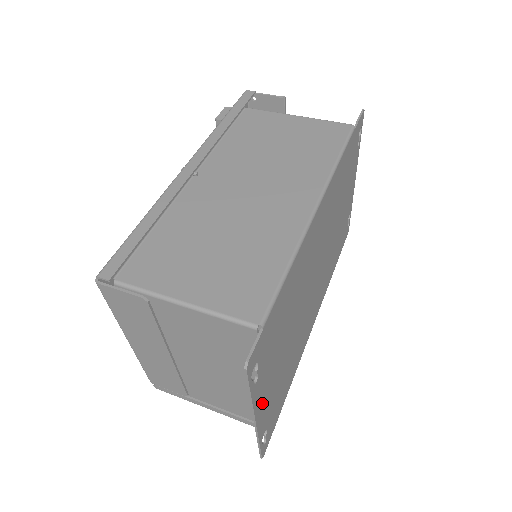
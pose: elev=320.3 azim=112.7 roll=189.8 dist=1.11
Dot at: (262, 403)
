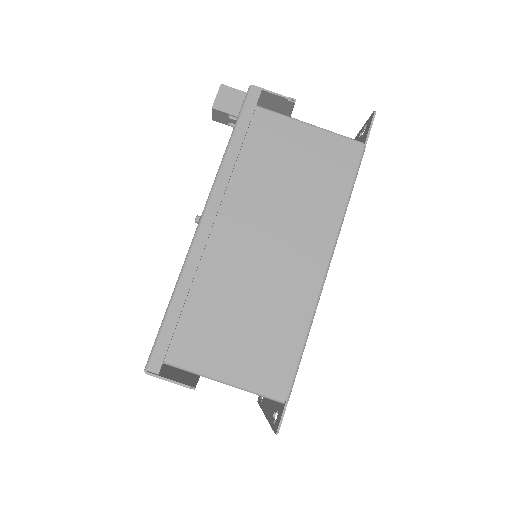
Dot at: occluded
